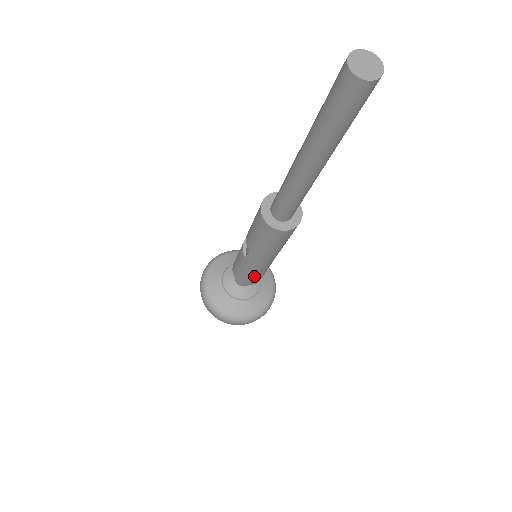
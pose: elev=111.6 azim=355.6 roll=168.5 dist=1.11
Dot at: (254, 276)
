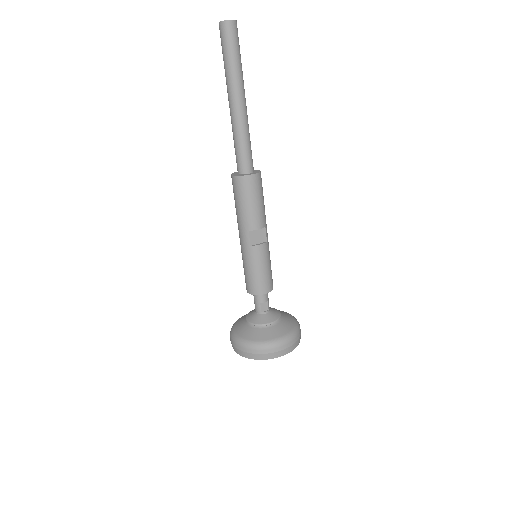
Dot at: (246, 270)
